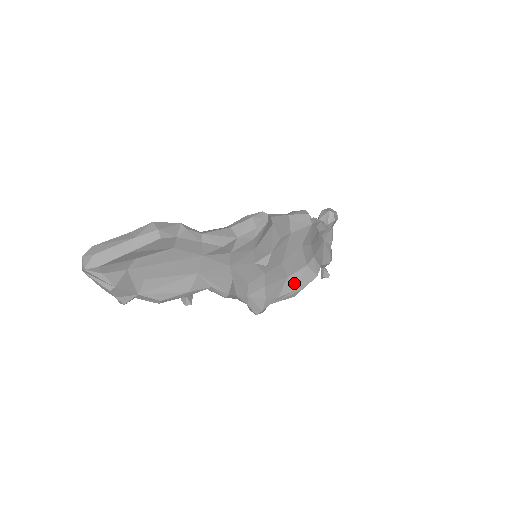
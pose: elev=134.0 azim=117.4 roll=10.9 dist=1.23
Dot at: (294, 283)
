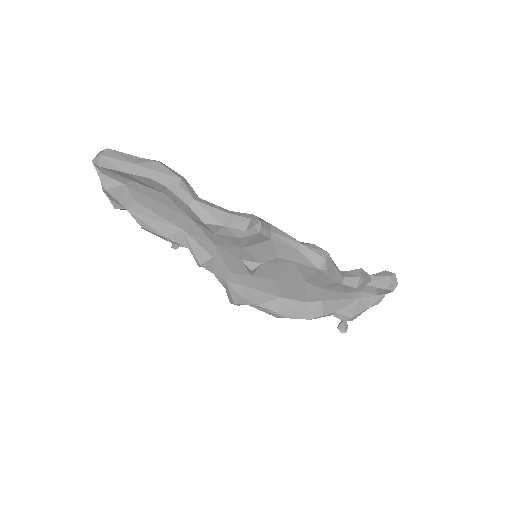
Dot at: (282, 306)
